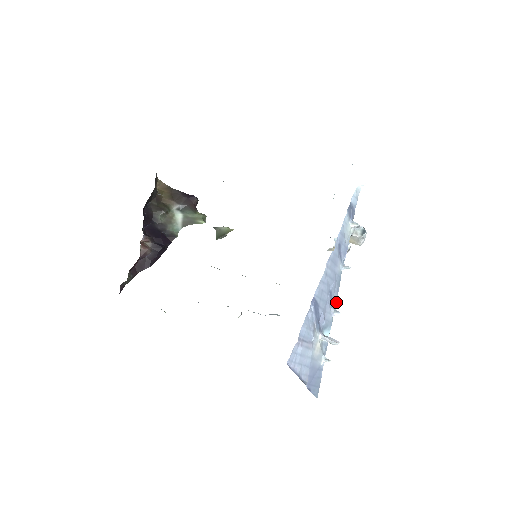
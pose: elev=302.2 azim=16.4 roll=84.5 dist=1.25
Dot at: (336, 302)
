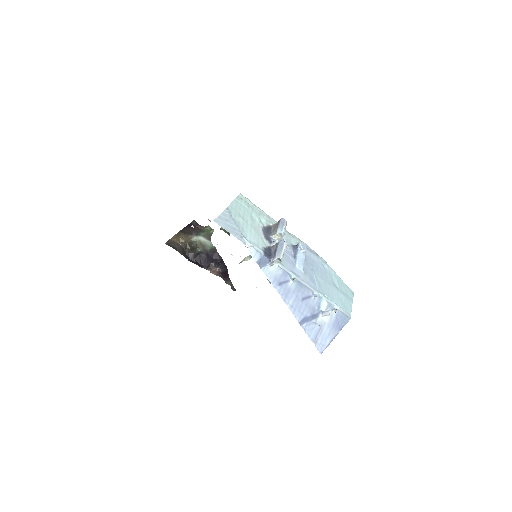
Dot at: (310, 291)
